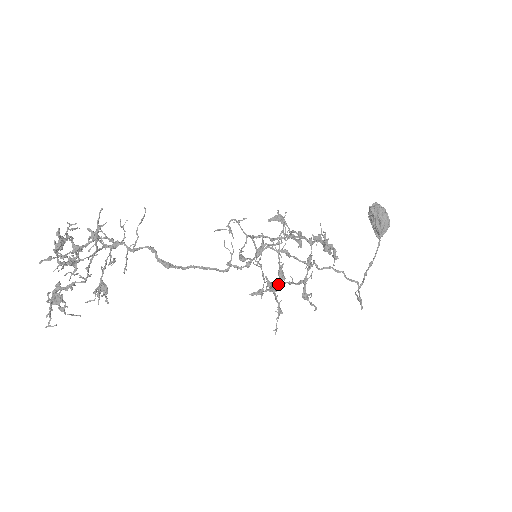
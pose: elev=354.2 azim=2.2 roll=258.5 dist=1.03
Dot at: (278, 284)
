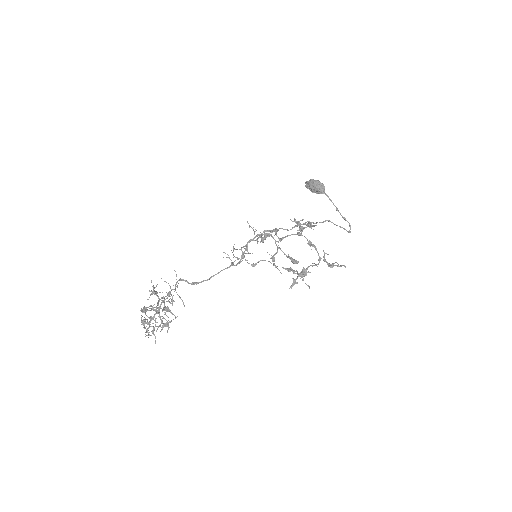
Dot at: (303, 271)
